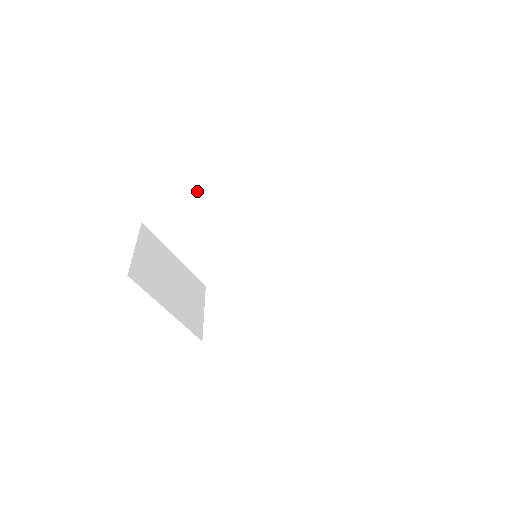
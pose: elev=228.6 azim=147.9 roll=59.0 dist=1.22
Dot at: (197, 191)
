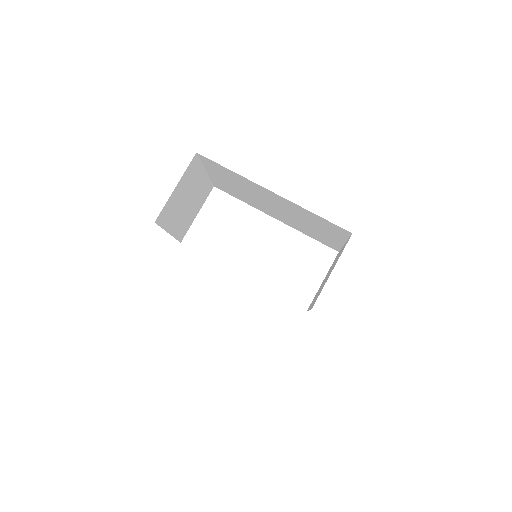
Dot at: (256, 184)
